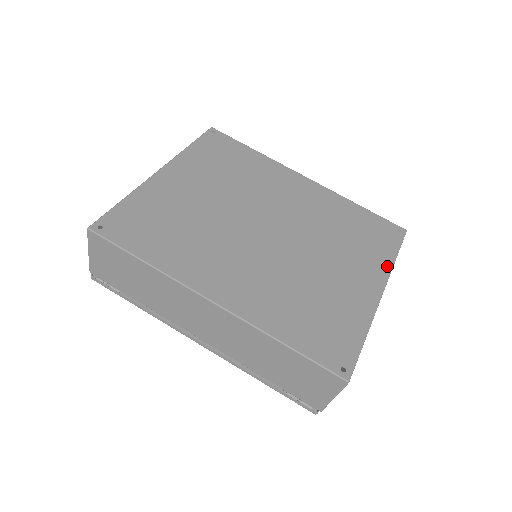
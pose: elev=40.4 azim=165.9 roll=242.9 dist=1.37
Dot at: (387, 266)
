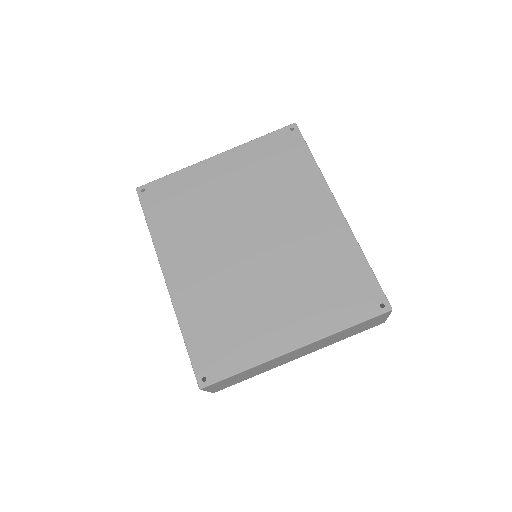
Dot at: (327, 330)
